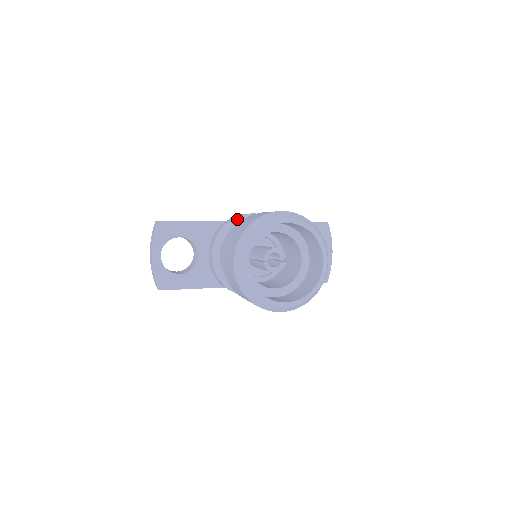
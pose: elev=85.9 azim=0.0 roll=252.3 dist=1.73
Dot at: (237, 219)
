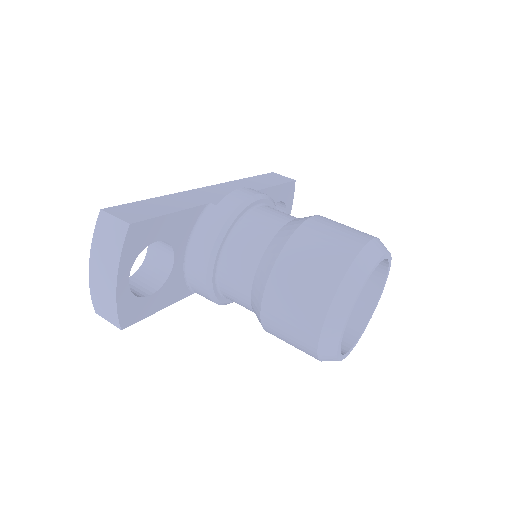
Dot at: (243, 208)
